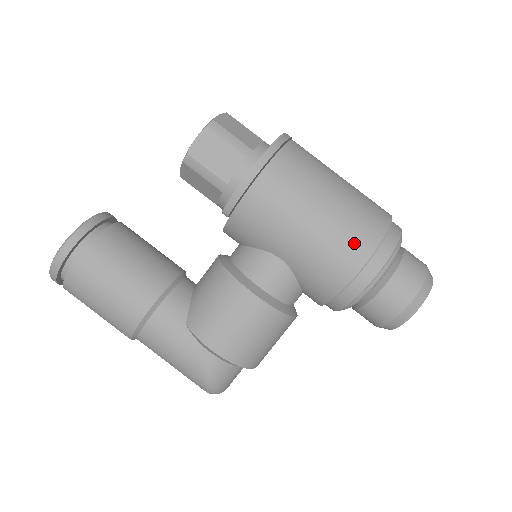
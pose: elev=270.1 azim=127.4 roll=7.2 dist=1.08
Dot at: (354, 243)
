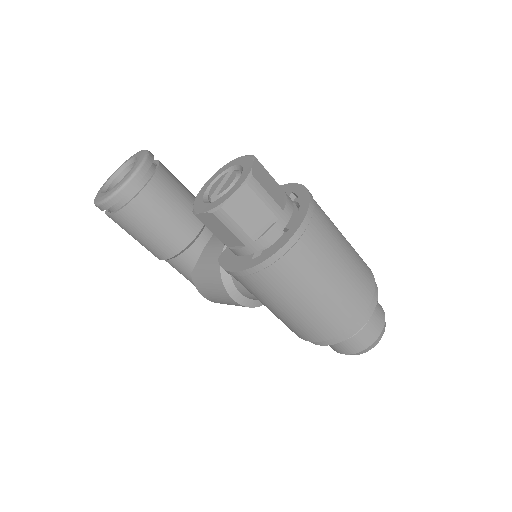
Dot at: (307, 333)
